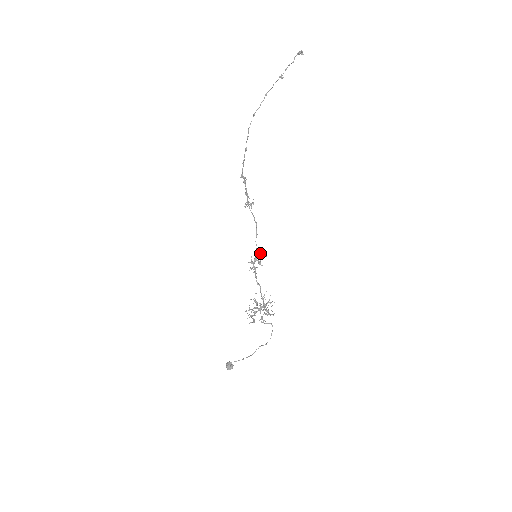
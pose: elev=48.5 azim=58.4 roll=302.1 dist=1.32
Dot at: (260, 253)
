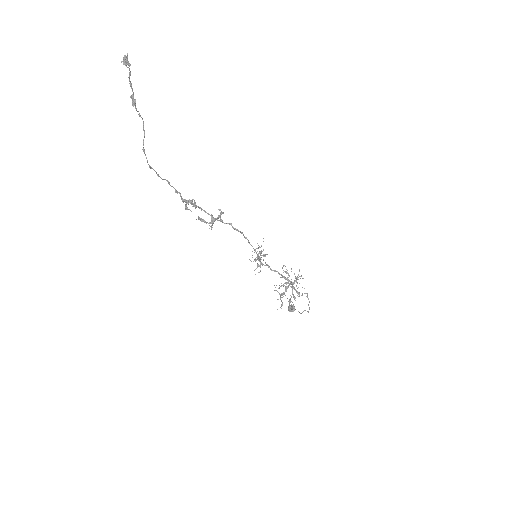
Dot at: occluded
